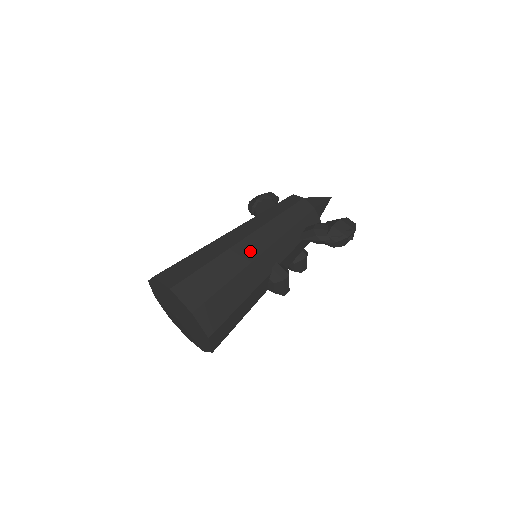
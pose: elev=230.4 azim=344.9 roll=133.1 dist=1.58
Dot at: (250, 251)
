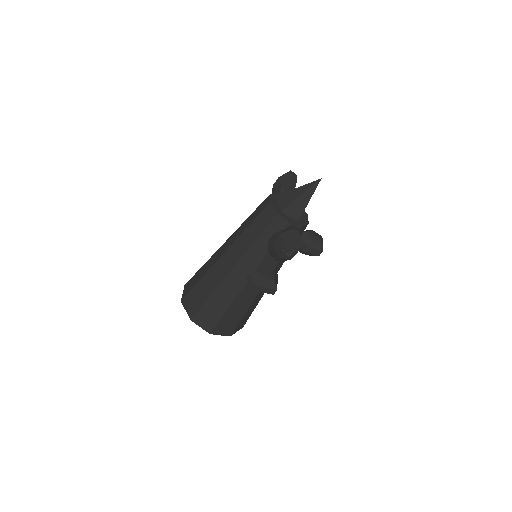
Dot at: (224, 268)
